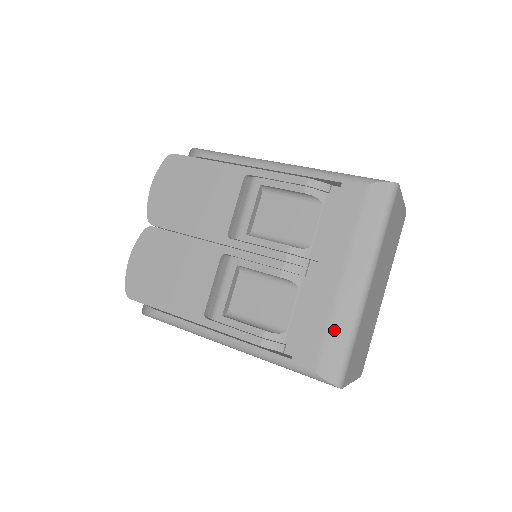
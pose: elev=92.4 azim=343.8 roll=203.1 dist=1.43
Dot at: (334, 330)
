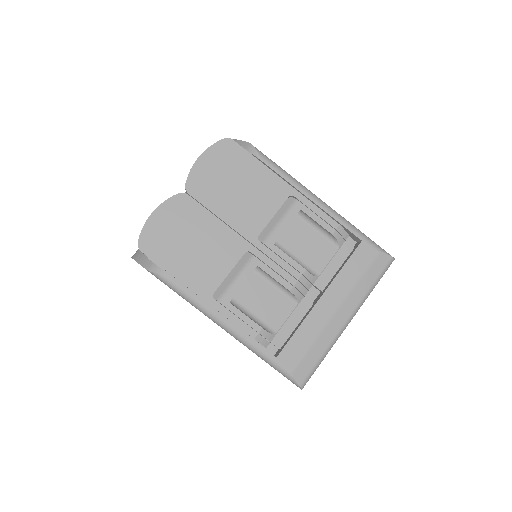
Dot at: (316, 347)
